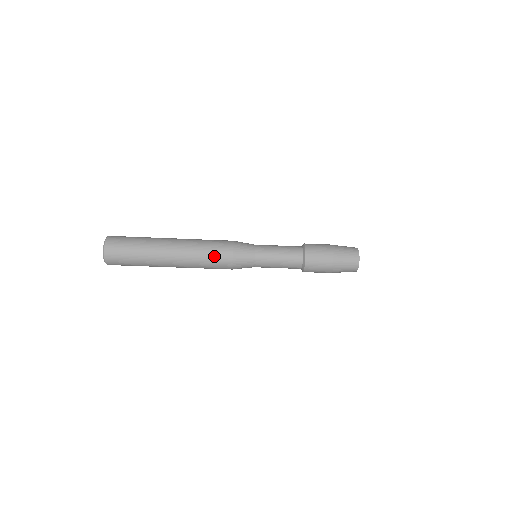
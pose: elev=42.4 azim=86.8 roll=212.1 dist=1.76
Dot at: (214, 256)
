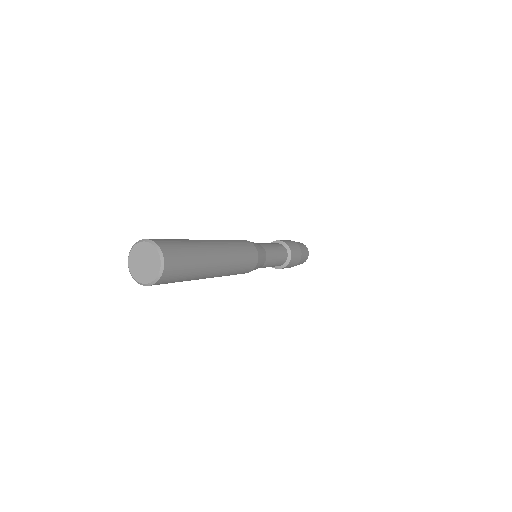
Dot at: occluded
